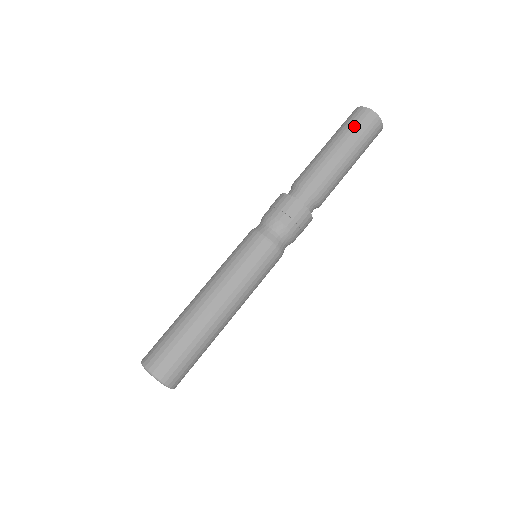
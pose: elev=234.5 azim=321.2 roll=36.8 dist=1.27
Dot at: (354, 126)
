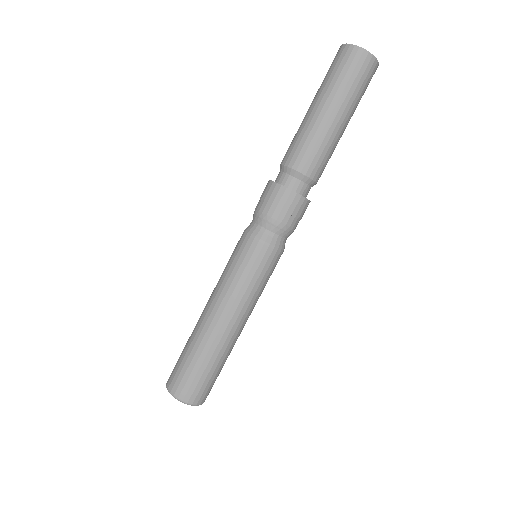
Dot at: (355, 83)
